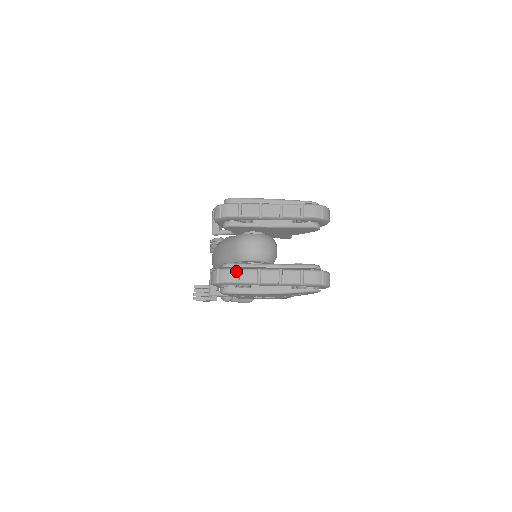
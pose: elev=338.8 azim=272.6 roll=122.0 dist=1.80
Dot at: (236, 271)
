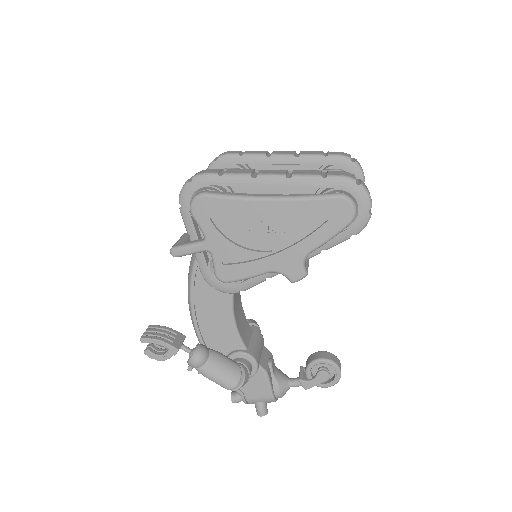
Dot at: (222, 171)
